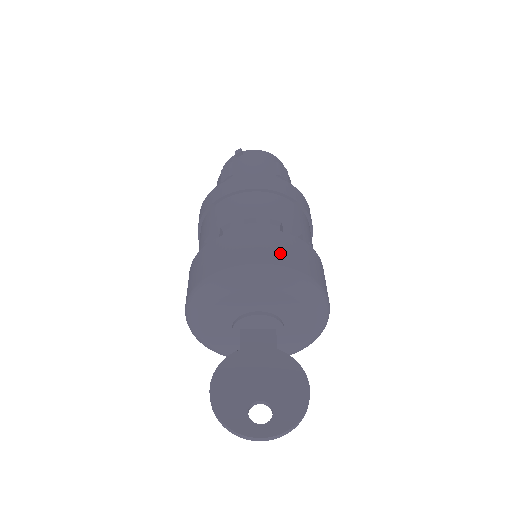
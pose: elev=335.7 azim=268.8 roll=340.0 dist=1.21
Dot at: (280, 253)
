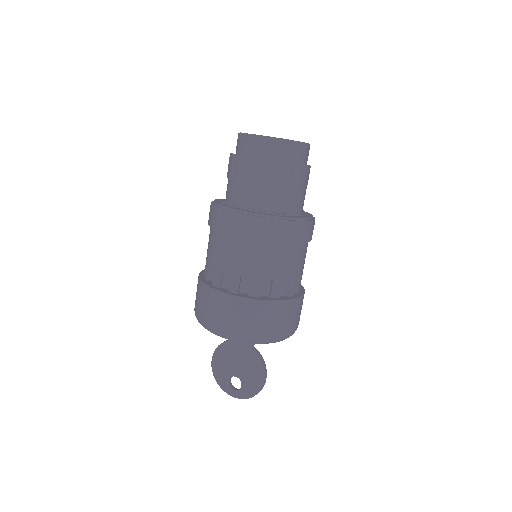
Dot at: (236, 321)
